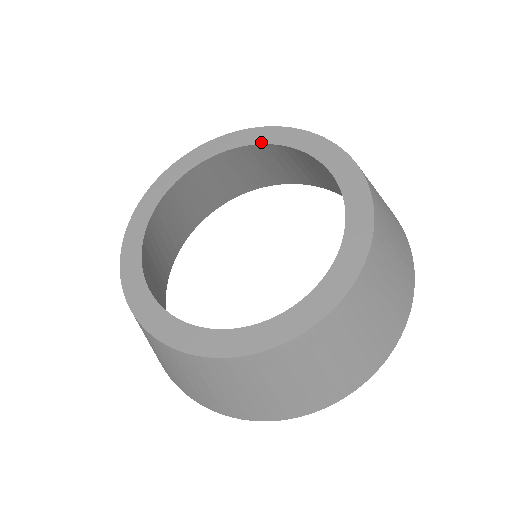
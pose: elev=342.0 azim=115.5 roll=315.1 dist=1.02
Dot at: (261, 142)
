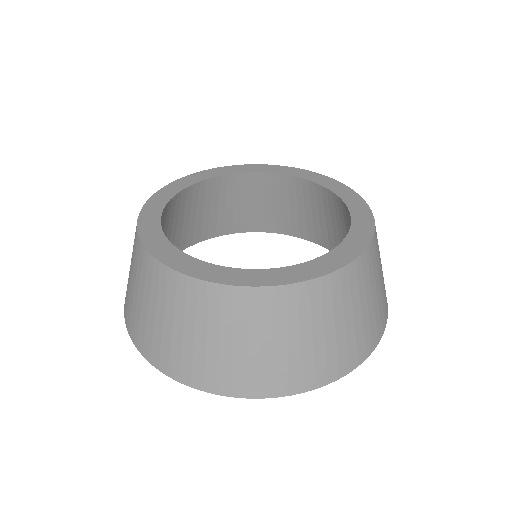
Dot at: (247, 171)
